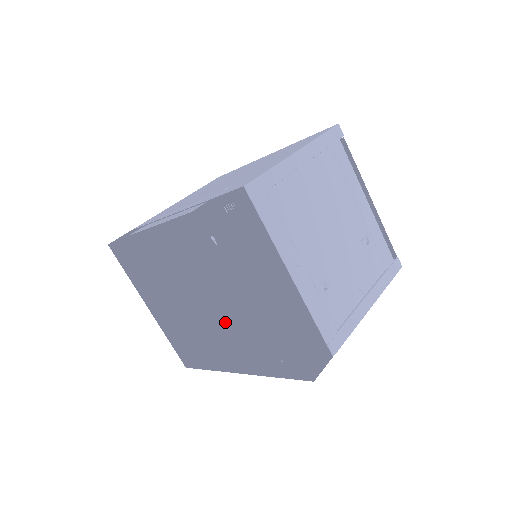
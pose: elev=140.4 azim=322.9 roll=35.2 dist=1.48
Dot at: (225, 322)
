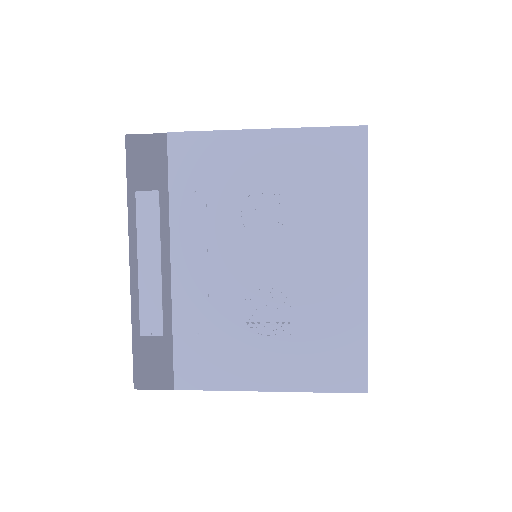
Dot at: occluded
